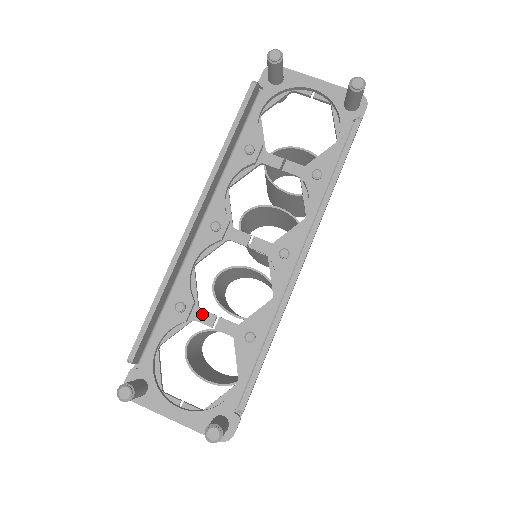
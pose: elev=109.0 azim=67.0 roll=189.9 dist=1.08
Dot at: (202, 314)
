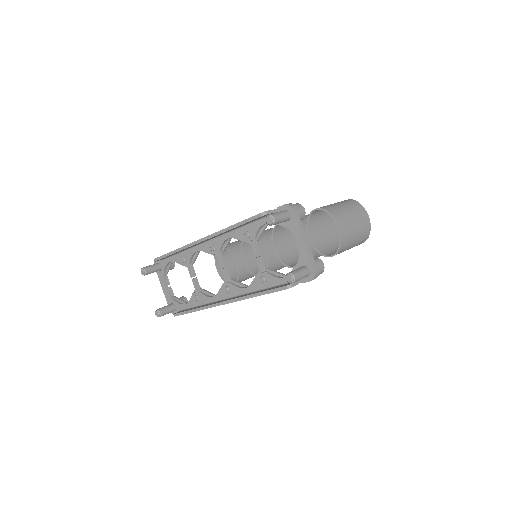
Dot at: (191, 270)
